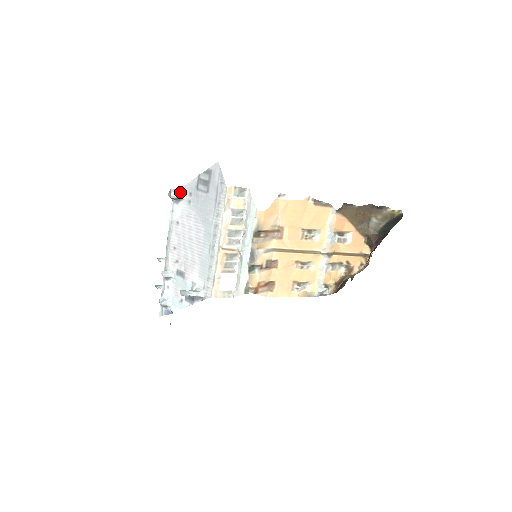
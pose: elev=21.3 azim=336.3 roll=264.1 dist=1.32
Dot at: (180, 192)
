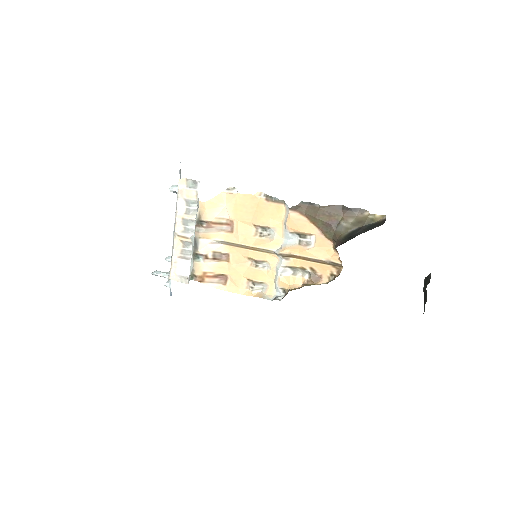
Dot at: (177, 187)
